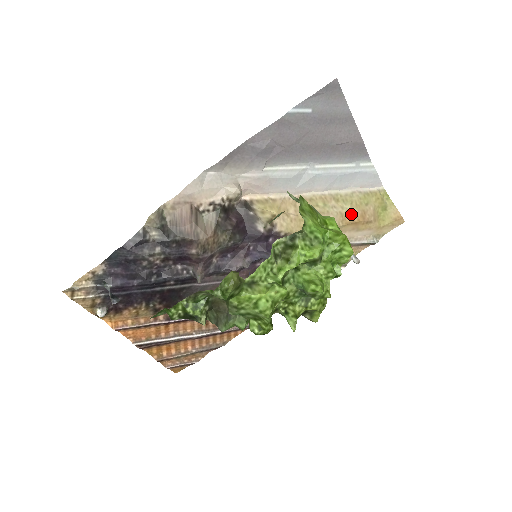
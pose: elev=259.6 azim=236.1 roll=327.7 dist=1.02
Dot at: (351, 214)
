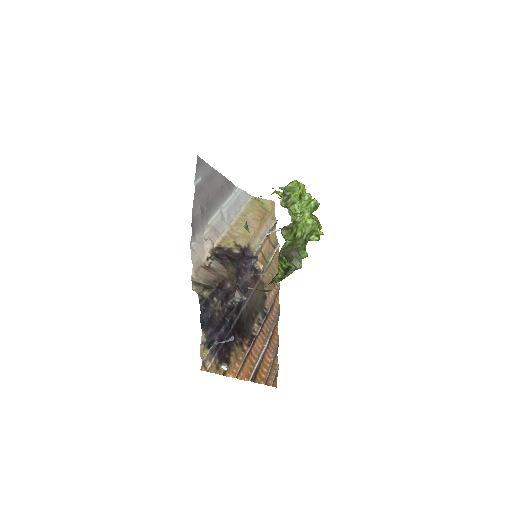
Dot at: (257, 215)
